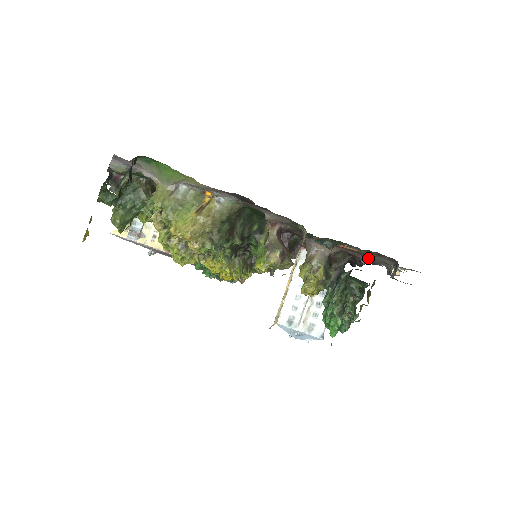
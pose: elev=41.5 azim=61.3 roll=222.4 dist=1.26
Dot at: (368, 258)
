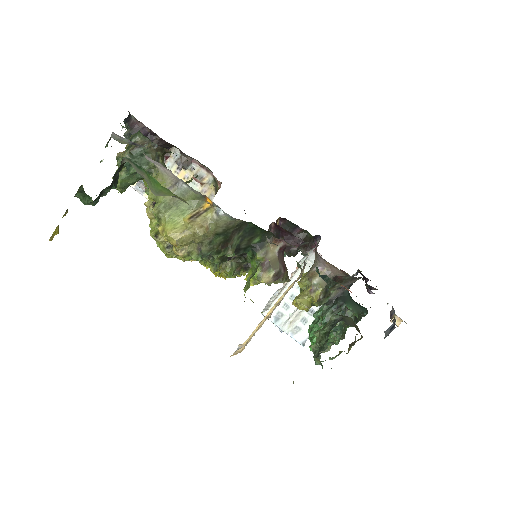
Dot at: occluded
